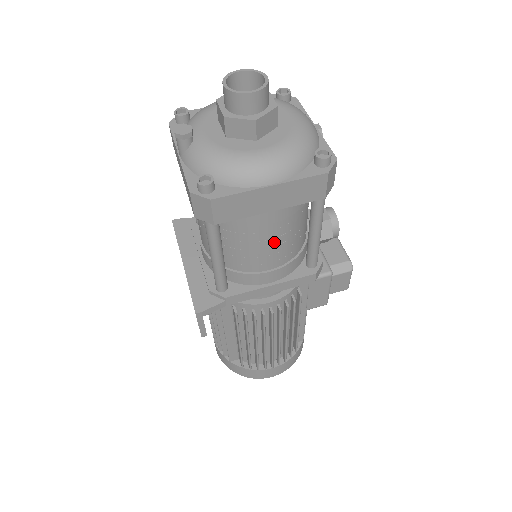
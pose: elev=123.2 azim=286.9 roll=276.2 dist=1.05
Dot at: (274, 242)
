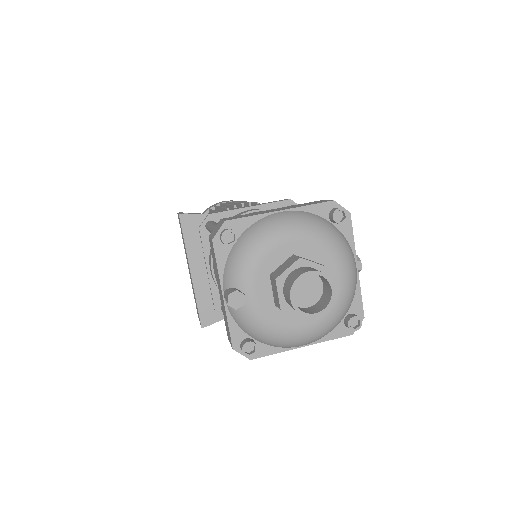
Dot at: occluded
